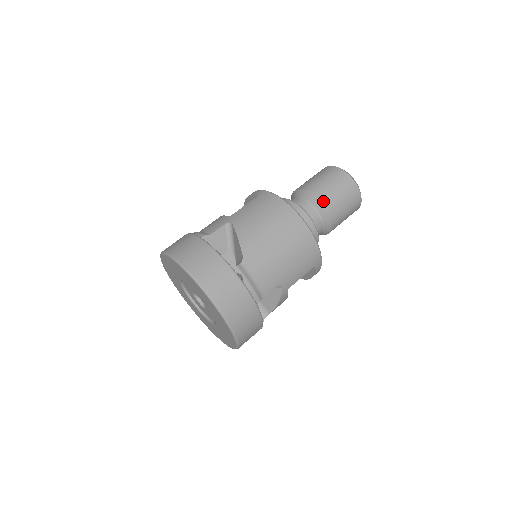
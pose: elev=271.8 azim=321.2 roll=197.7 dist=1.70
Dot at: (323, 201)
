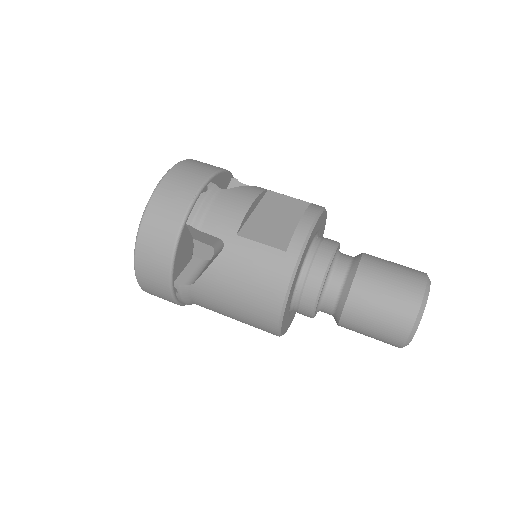
Dot at: (346, 318)
